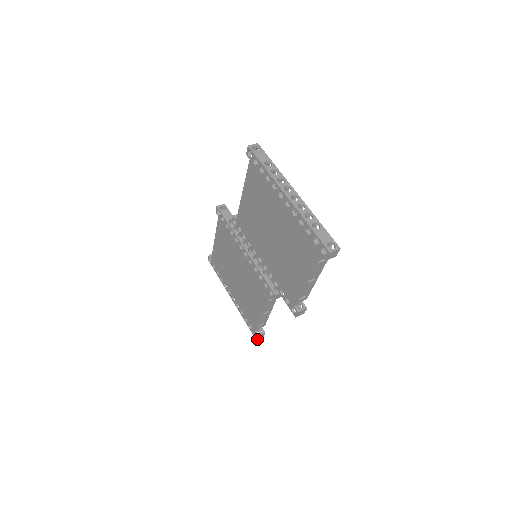
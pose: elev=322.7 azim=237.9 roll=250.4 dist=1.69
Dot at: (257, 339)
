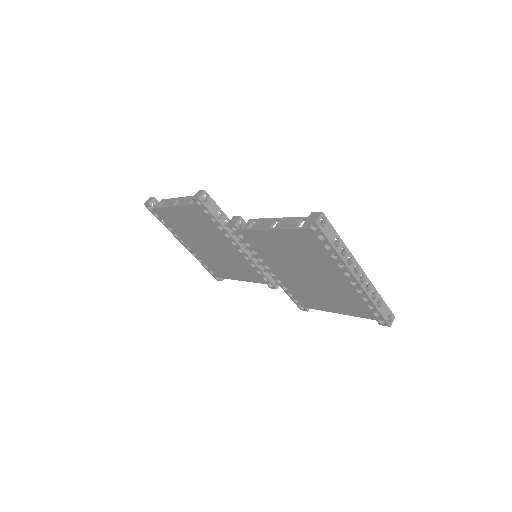
Dot at: (218, 280)
